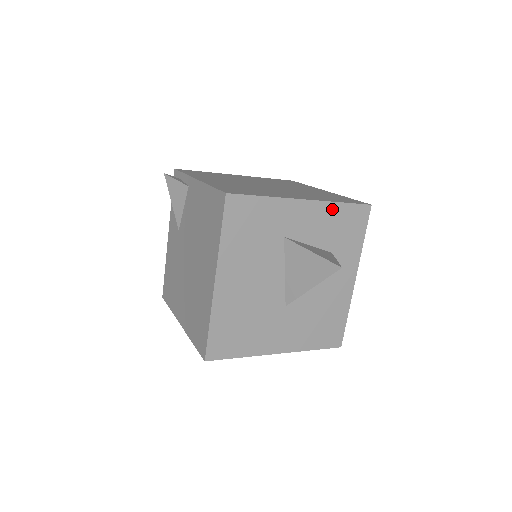
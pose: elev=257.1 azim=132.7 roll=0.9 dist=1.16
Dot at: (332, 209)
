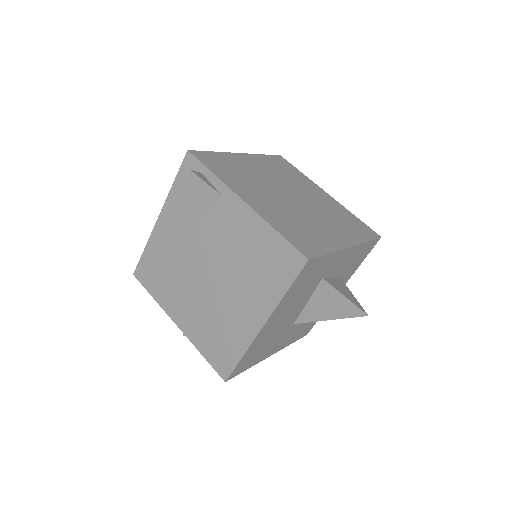
Dot at: (360, 248)
